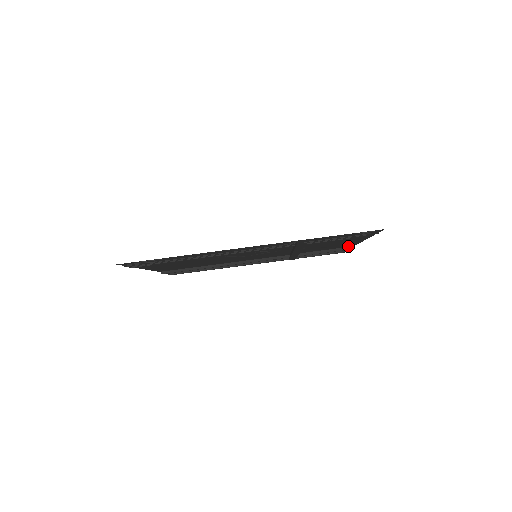
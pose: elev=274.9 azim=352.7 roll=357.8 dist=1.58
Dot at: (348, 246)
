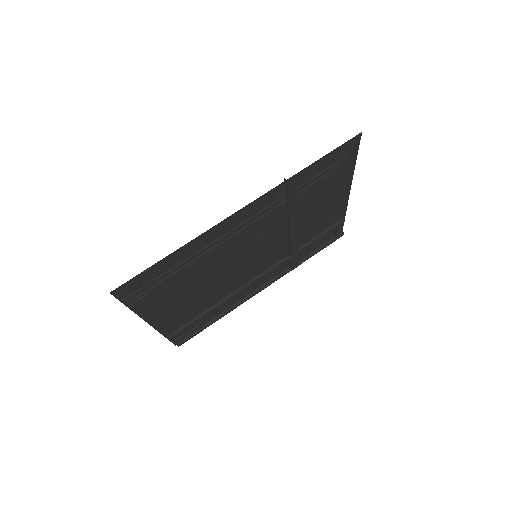
Dot at: (340, 217)
